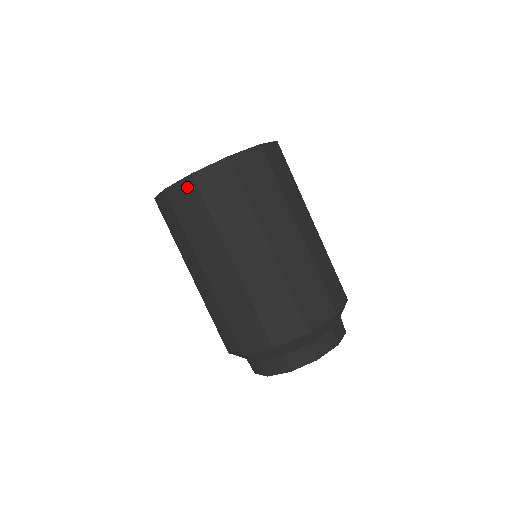
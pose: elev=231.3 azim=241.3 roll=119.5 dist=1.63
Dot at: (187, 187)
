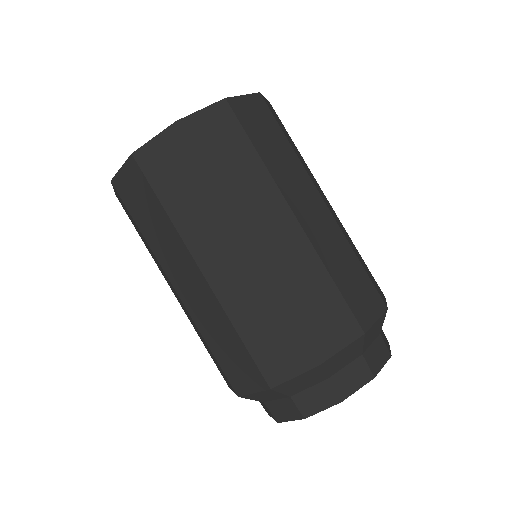
Dot at: (169, 143)
